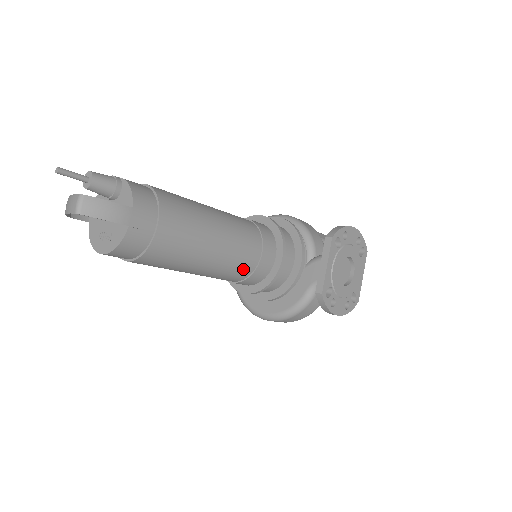
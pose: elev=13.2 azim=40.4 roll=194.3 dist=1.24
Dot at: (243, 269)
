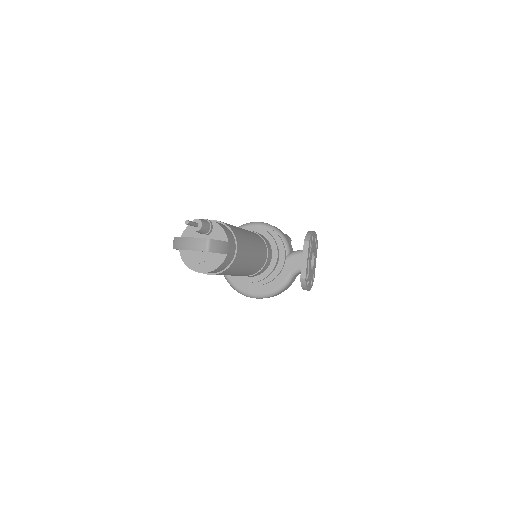
Dot at: (258, 268)
